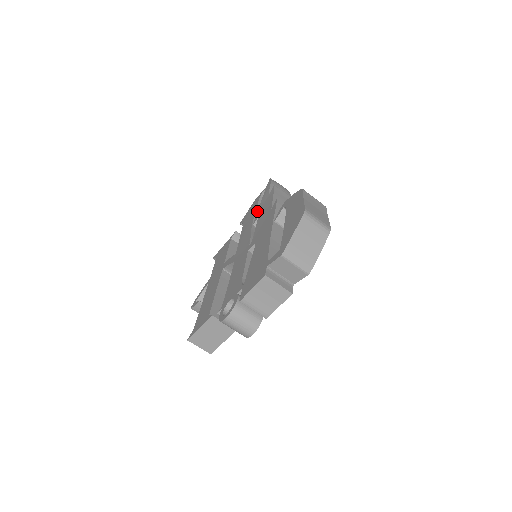
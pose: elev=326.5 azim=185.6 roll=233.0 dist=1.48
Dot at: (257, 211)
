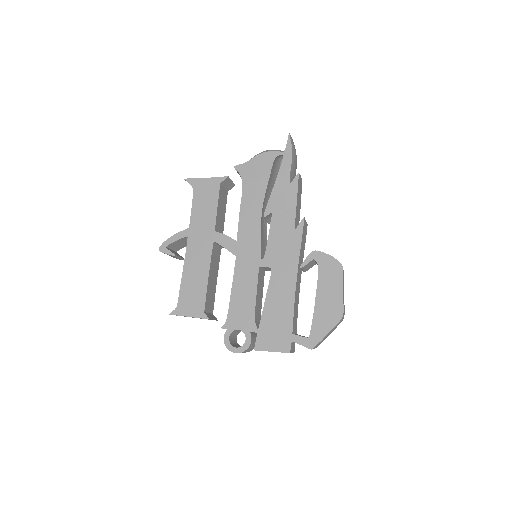
Dot at: (267, 187)
